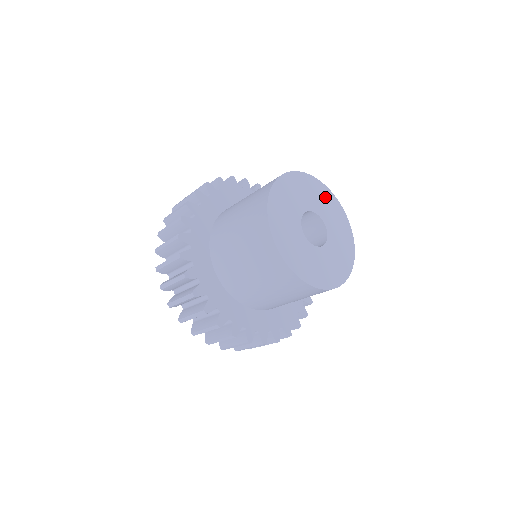
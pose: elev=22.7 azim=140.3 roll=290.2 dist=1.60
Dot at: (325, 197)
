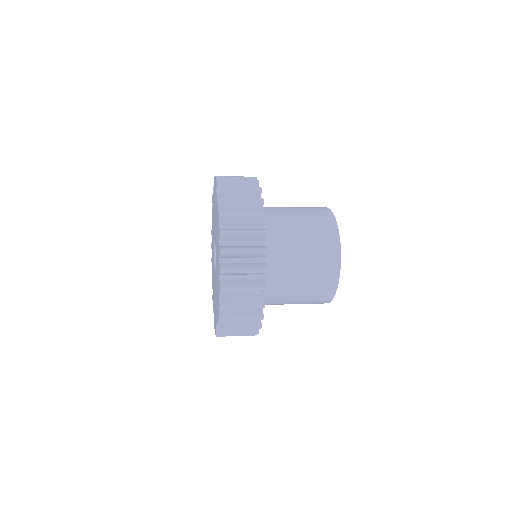
Dot at: occluded
